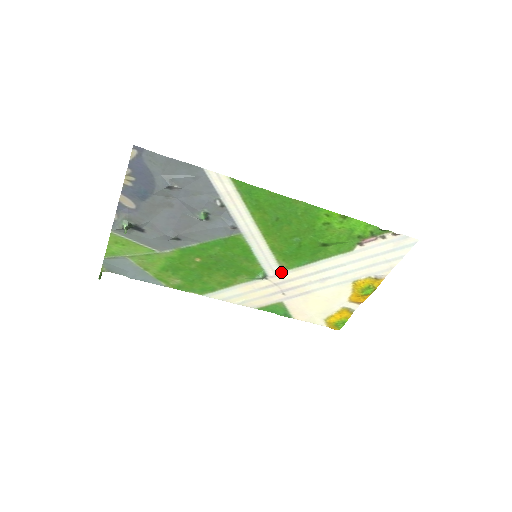
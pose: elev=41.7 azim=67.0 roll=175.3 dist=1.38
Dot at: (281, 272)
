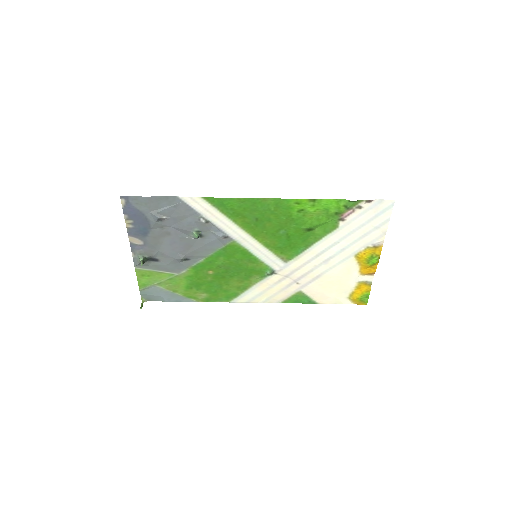
Dot at: (285, 264)
